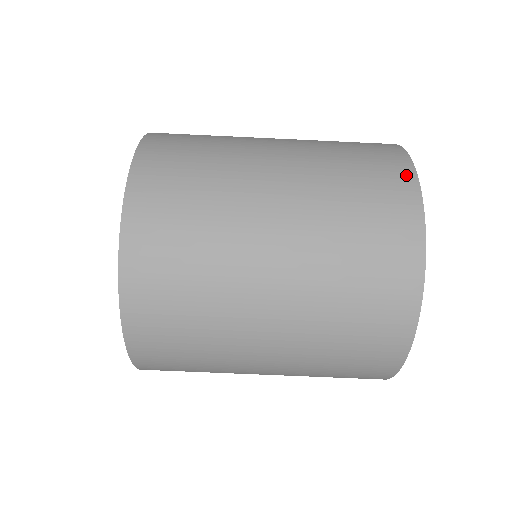
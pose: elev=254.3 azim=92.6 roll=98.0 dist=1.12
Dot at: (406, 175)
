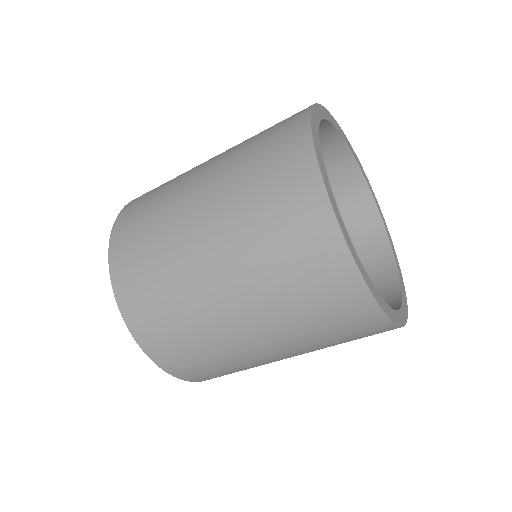
Dot at: (363, 301)
